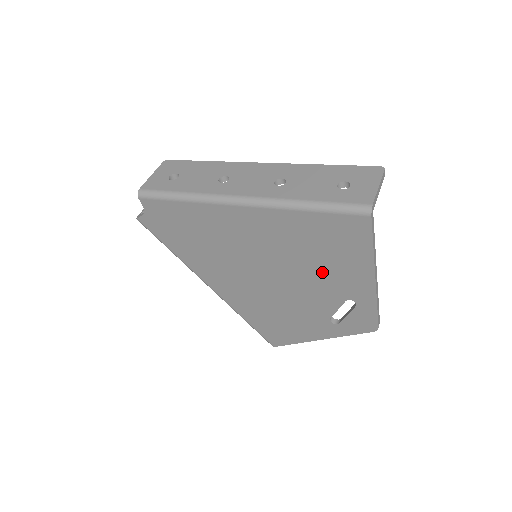
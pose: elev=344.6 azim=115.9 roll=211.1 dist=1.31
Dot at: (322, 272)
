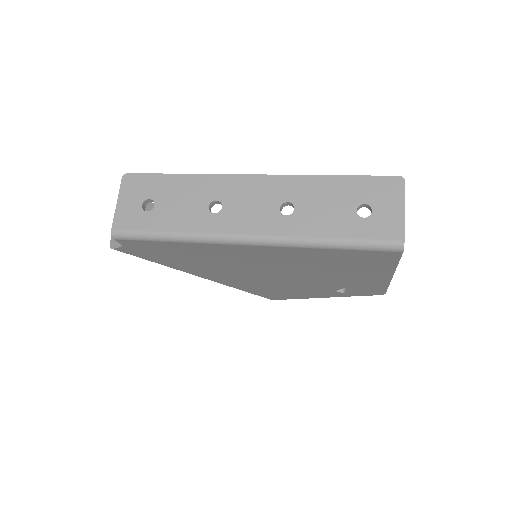
Dot at: (336, 274)
